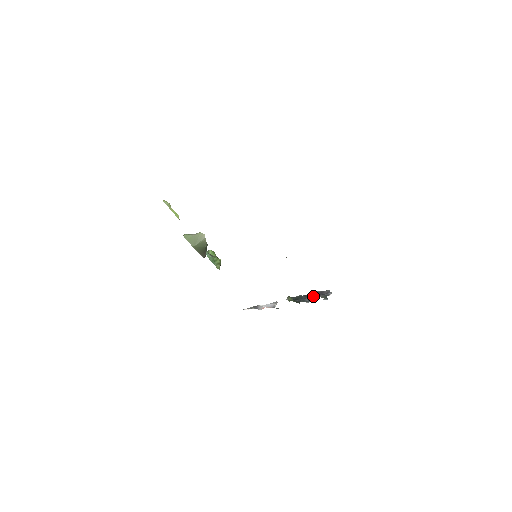
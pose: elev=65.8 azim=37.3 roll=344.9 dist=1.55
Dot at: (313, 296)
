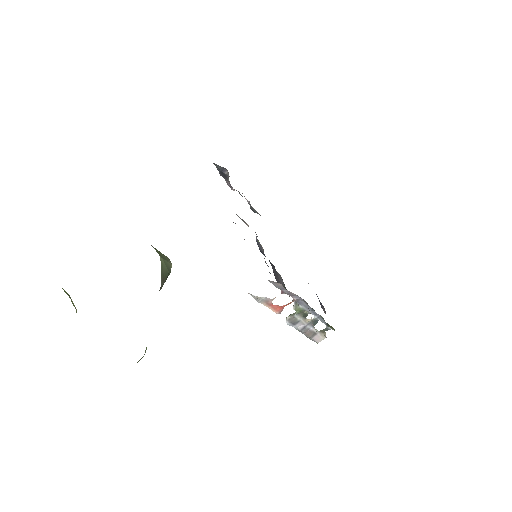
Dot at: (310, 331)
